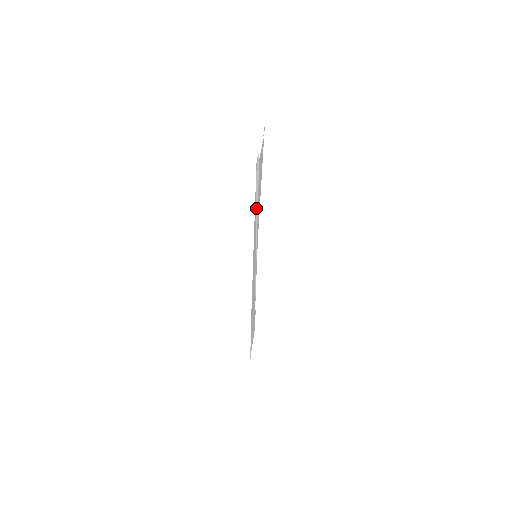
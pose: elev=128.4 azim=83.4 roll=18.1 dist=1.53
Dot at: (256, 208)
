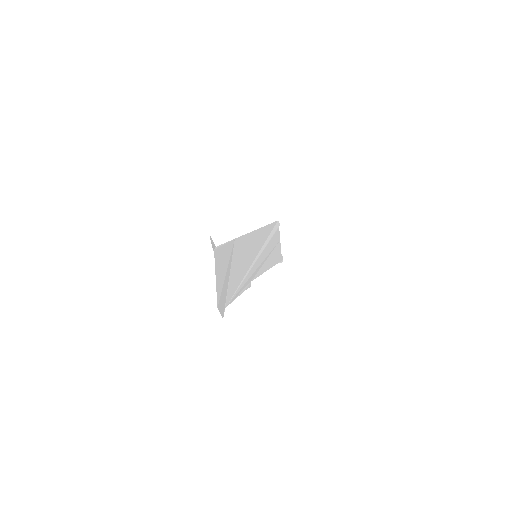
Dot at: (269, 237)
